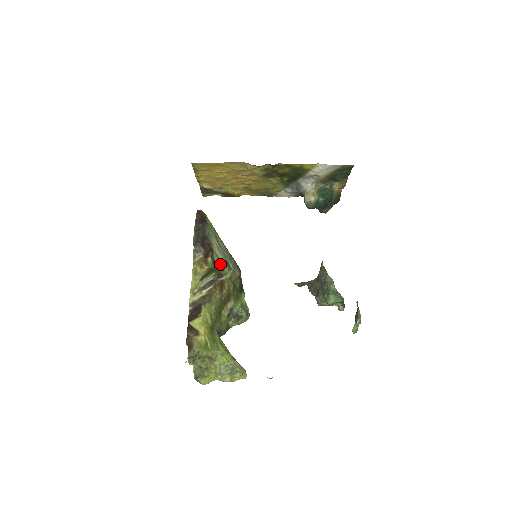
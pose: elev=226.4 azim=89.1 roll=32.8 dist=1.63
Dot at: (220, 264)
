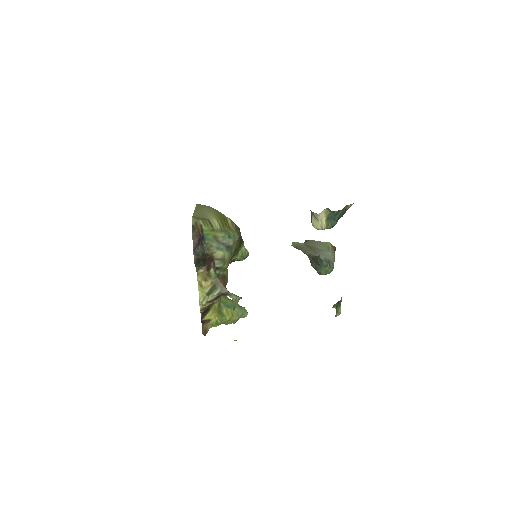
Dot at: (221, 262)
